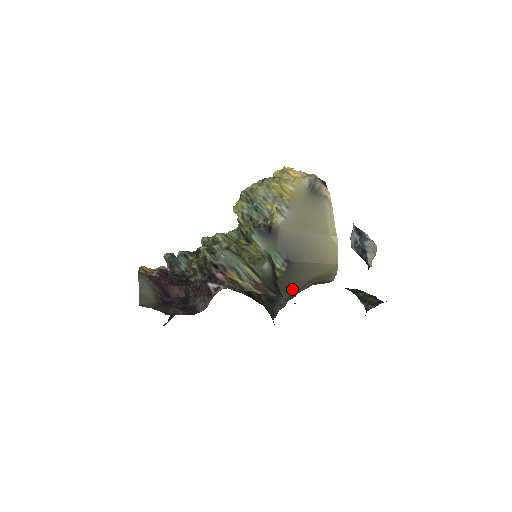
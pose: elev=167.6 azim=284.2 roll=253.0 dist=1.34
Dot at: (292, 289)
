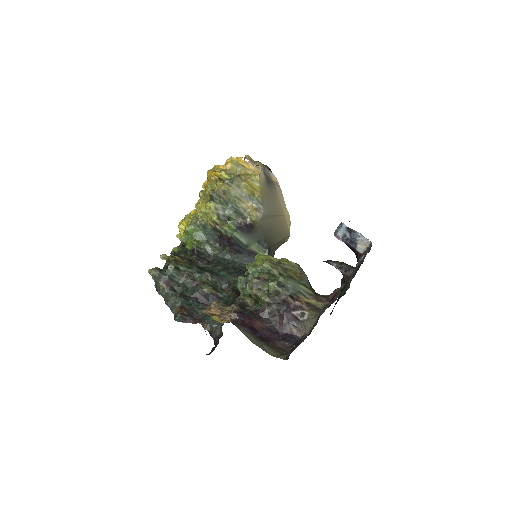
Dot at: occluded
